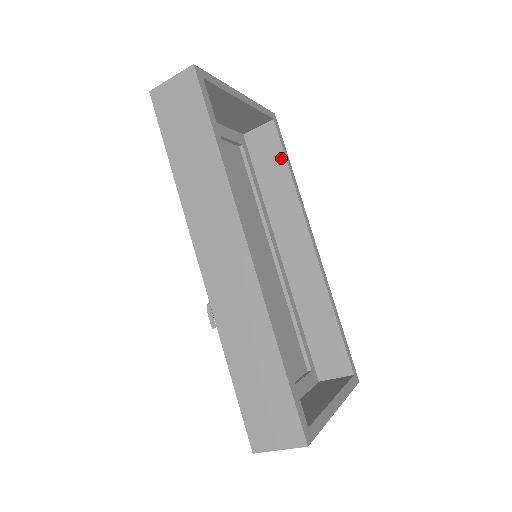
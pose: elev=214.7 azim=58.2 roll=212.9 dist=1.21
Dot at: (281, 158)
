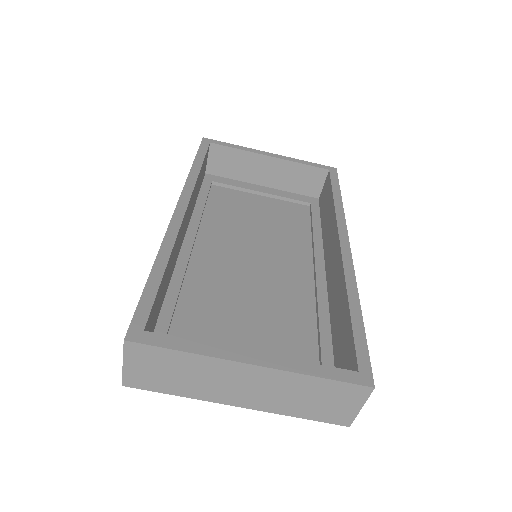
Dot at: (330, 192)
